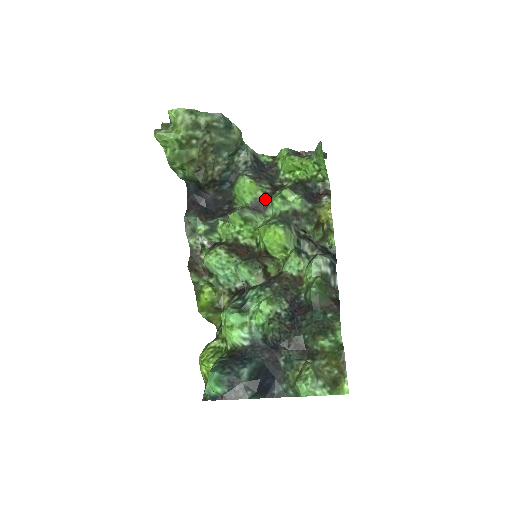
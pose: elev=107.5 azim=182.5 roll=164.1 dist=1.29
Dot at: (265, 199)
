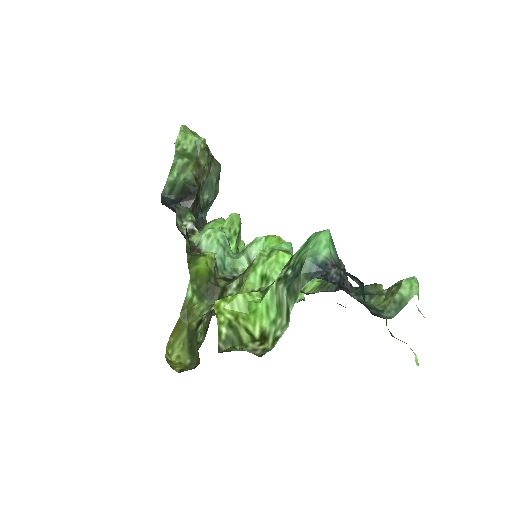
Dot at: occluded
